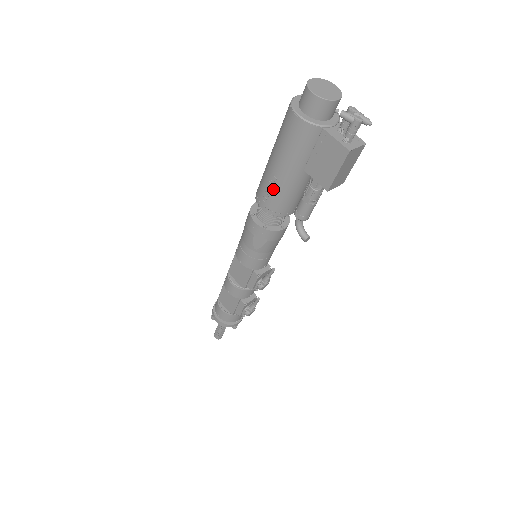
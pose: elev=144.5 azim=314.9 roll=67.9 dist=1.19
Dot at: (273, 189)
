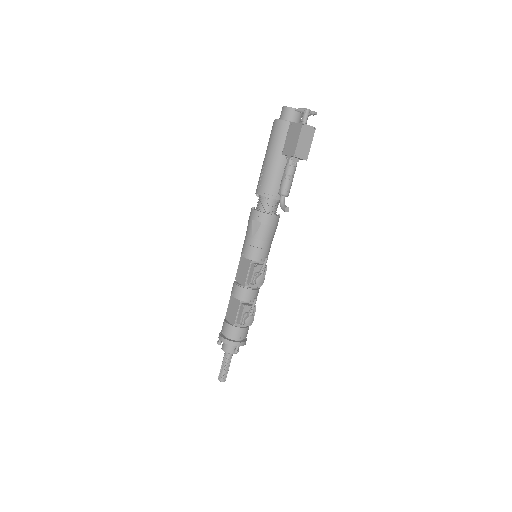
Dot at: (264, 175)
